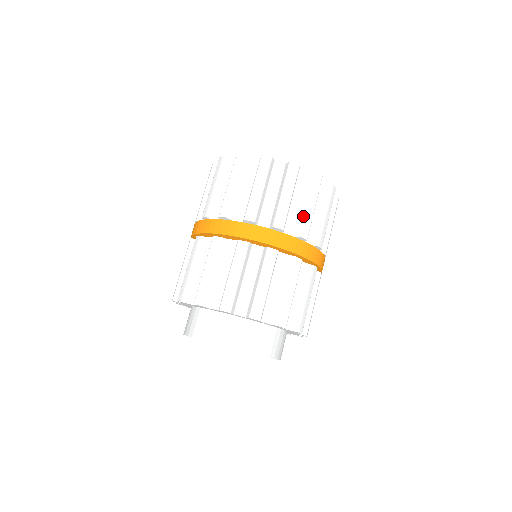
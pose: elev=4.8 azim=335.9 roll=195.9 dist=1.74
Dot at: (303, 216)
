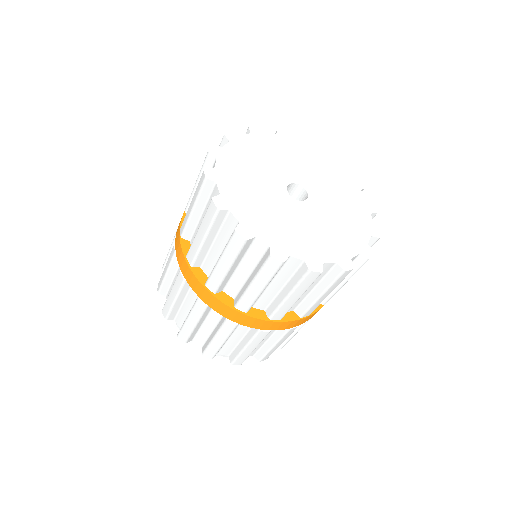
Dot at: (279, 304)
